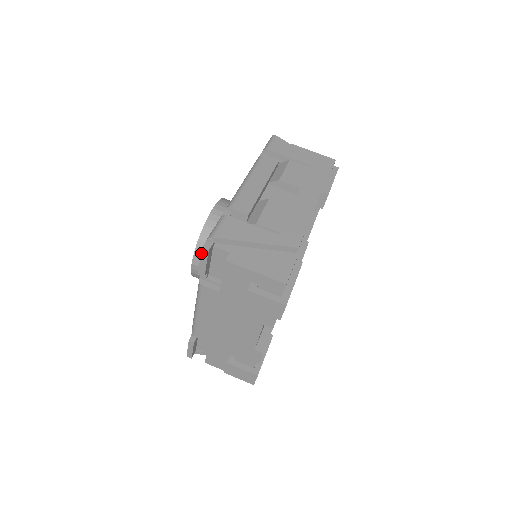
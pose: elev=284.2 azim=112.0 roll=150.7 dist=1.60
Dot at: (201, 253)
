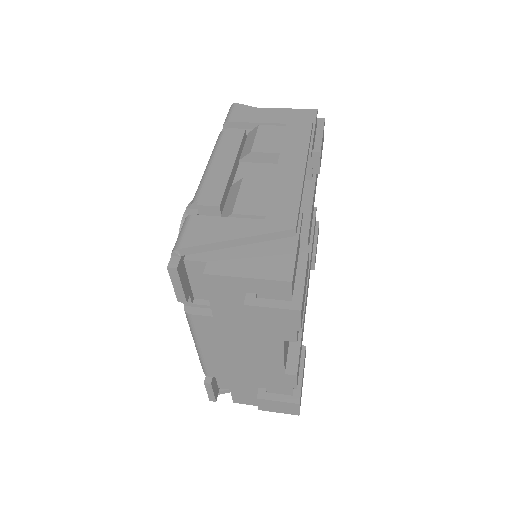
Dot at: (169, 274)
